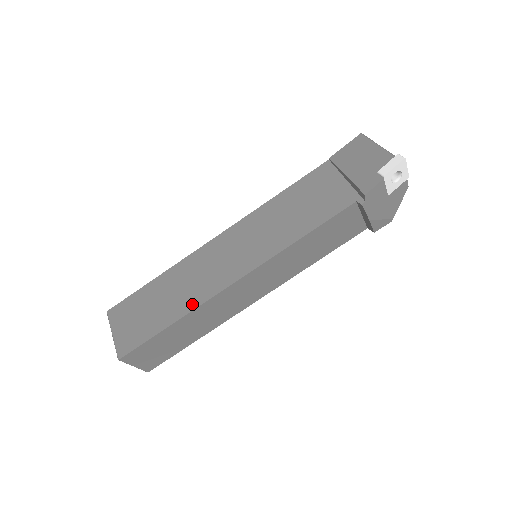
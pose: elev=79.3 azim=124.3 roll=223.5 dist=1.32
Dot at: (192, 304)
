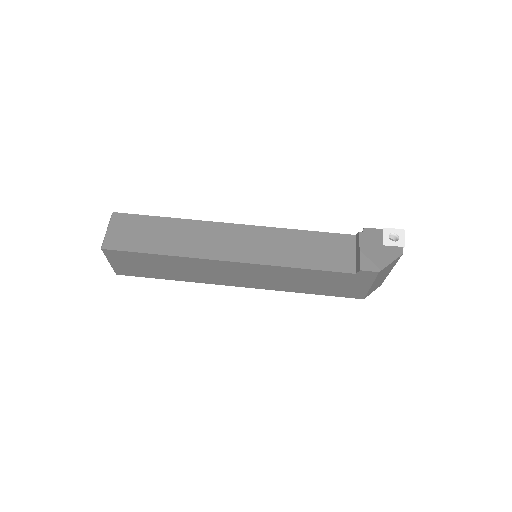
Dot at: occluded
